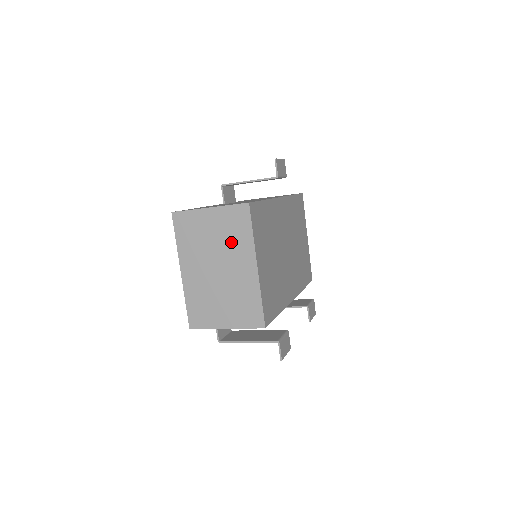
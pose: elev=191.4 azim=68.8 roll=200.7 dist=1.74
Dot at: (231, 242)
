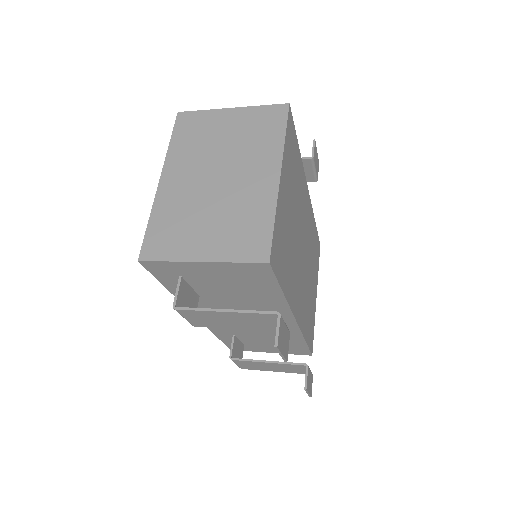
Dot at: (250, 145)
